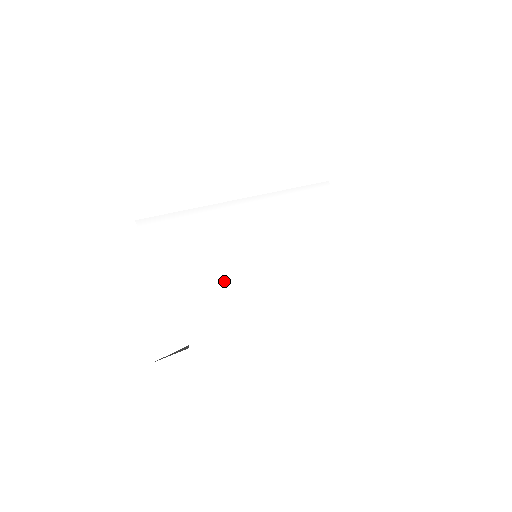
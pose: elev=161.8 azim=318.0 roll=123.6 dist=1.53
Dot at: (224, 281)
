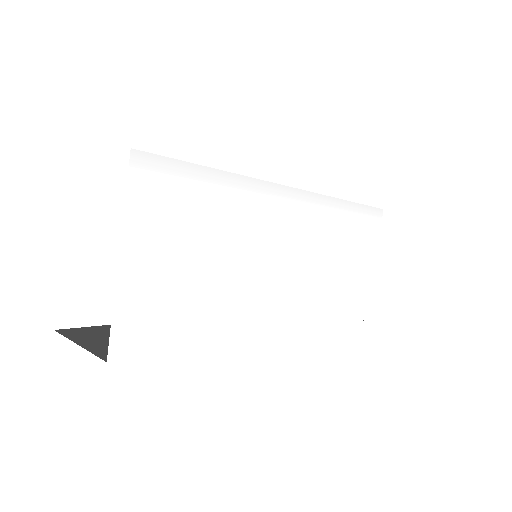
Dot at: (202, 285)
